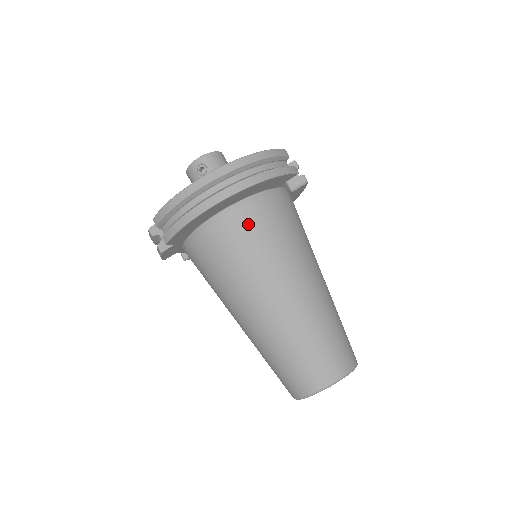
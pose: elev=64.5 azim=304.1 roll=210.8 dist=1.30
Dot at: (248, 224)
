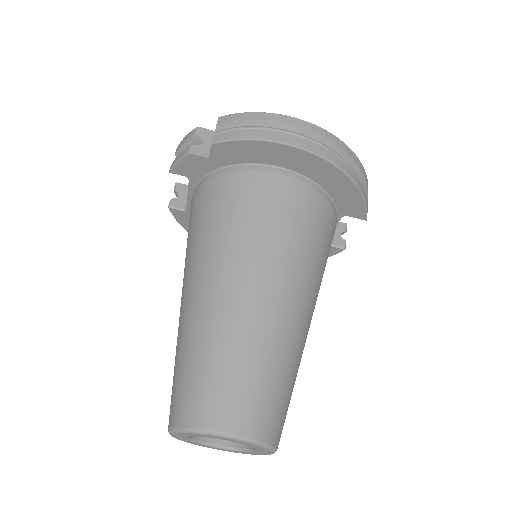
Dot at: (303, 204)
